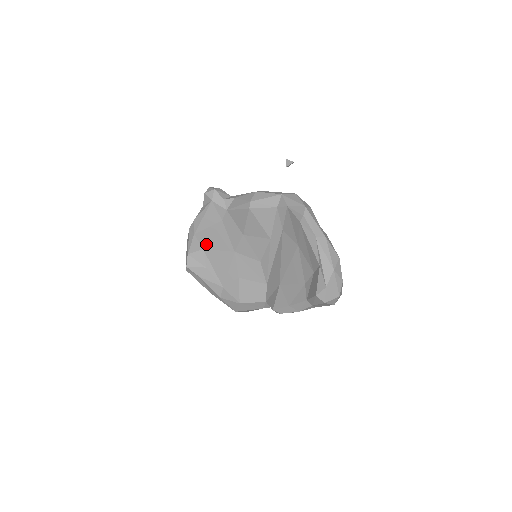
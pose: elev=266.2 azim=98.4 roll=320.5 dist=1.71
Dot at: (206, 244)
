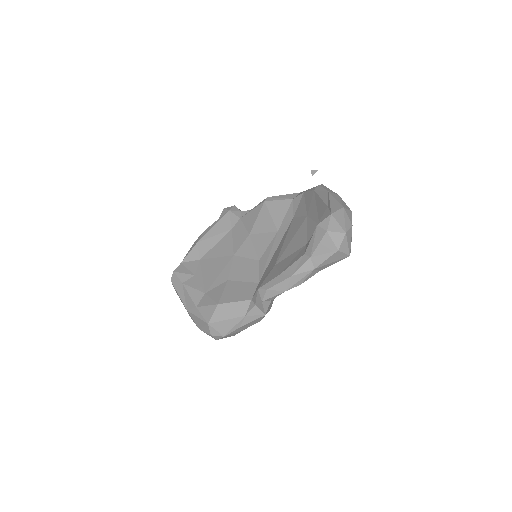
Dot at: (205, 254)
